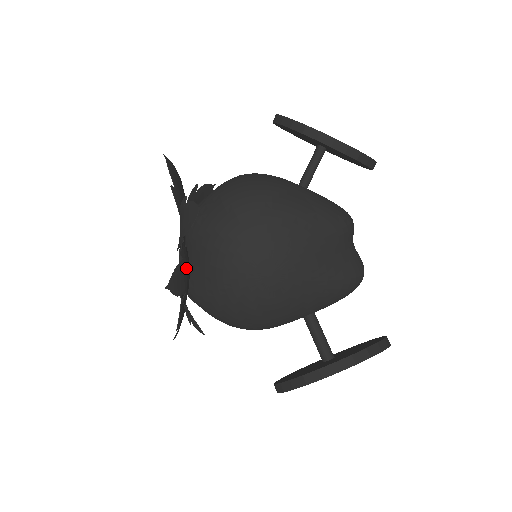
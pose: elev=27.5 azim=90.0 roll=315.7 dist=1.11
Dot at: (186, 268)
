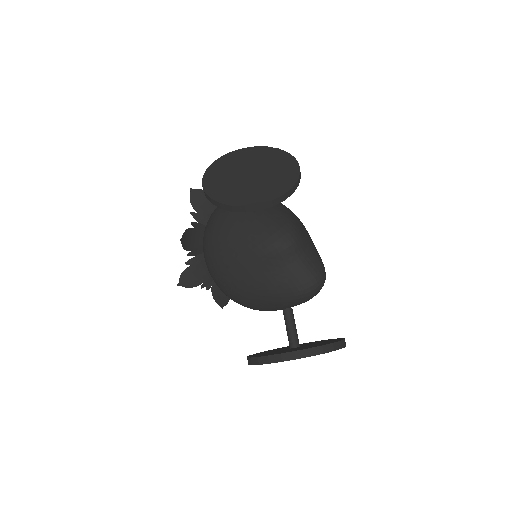
Dot at: (197, 270)
